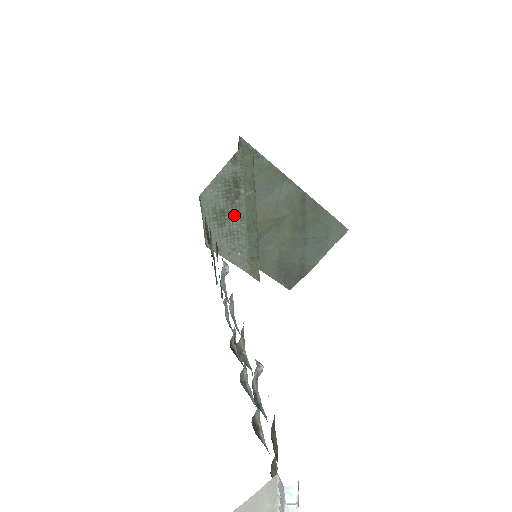
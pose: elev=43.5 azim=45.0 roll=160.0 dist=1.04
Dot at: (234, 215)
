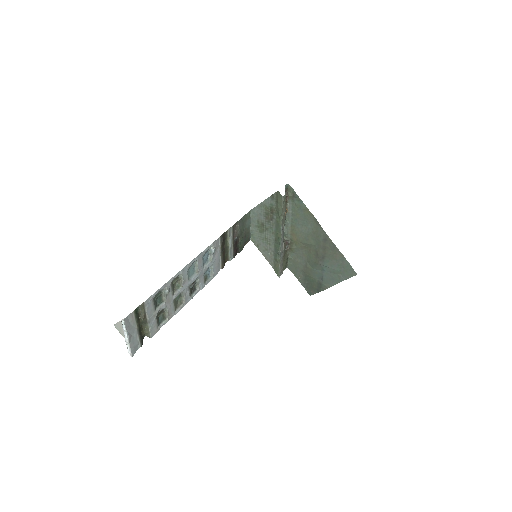
Dot at: (269, 229)
